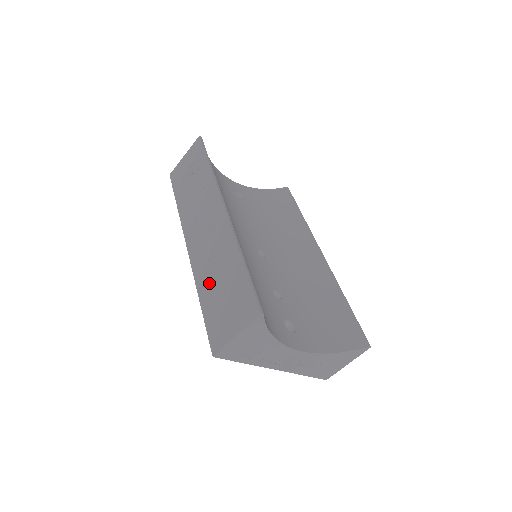
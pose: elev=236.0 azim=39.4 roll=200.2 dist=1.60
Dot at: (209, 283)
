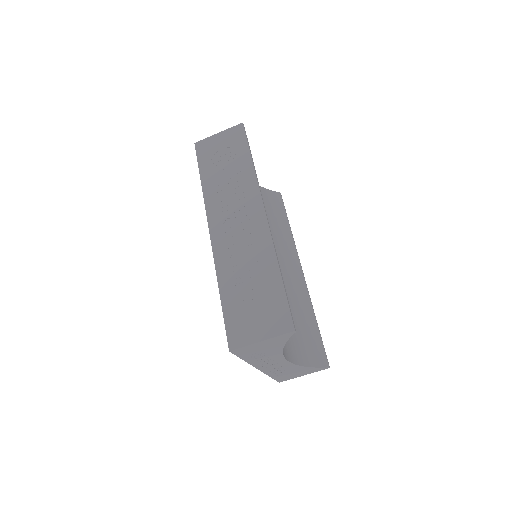
Dot at: (235, 279)
